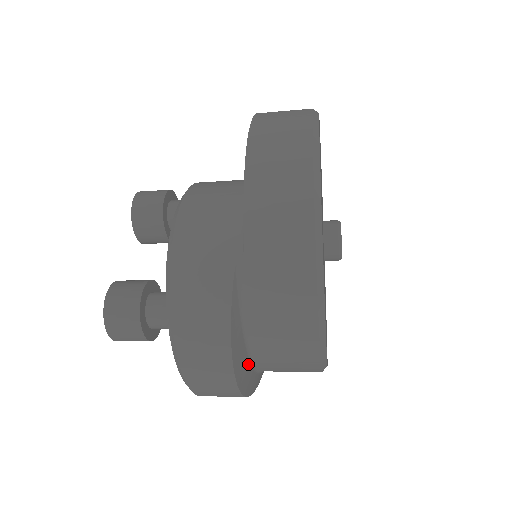
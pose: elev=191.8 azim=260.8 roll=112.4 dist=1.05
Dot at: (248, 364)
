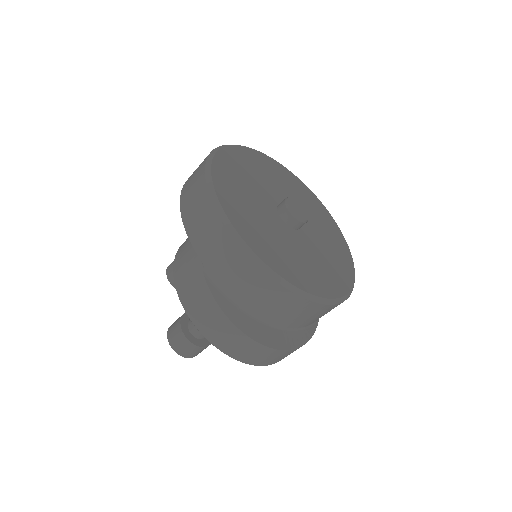
Dot at: (267, 328)
